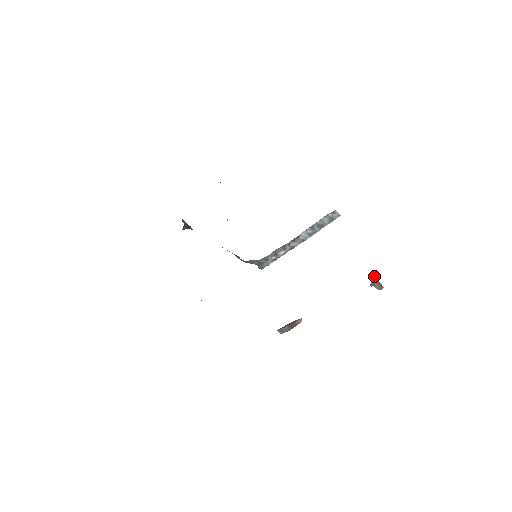
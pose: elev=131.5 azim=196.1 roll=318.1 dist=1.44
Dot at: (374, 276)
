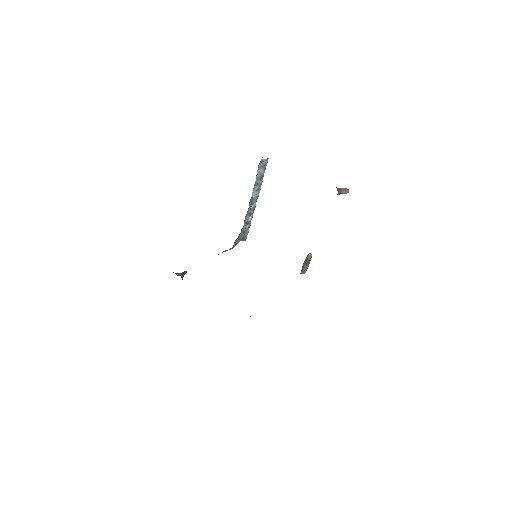
Dot at: occluded
